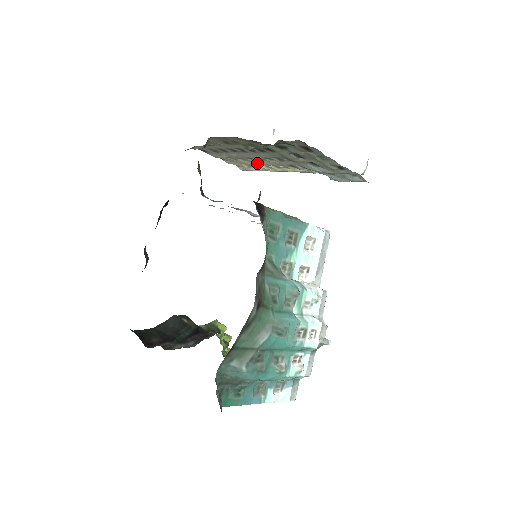
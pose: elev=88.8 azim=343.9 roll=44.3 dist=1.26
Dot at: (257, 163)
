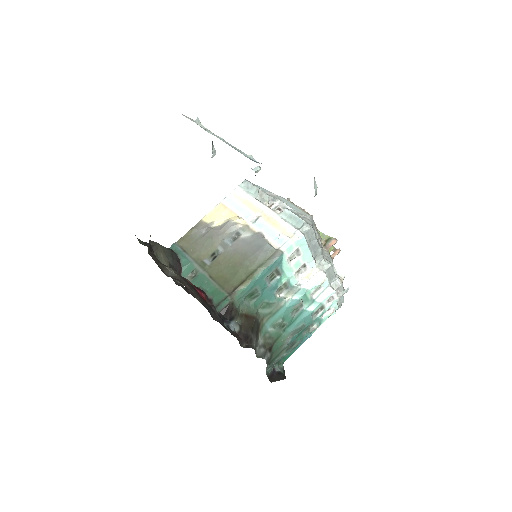
Dot at: occluded
